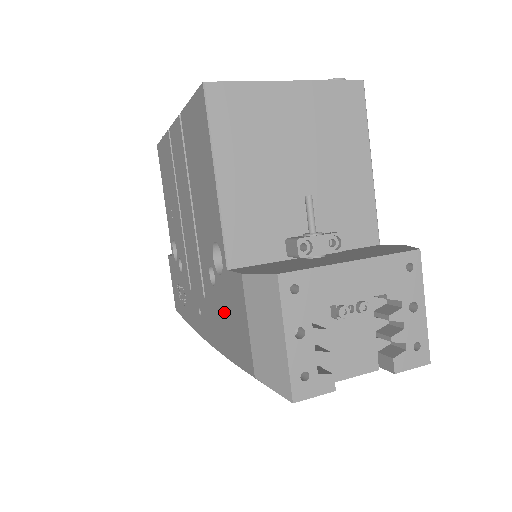
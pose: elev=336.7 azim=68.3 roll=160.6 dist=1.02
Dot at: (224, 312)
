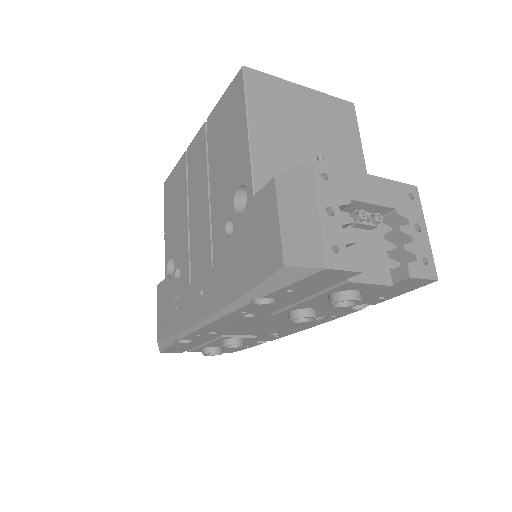
Dot at: (243, 246)
